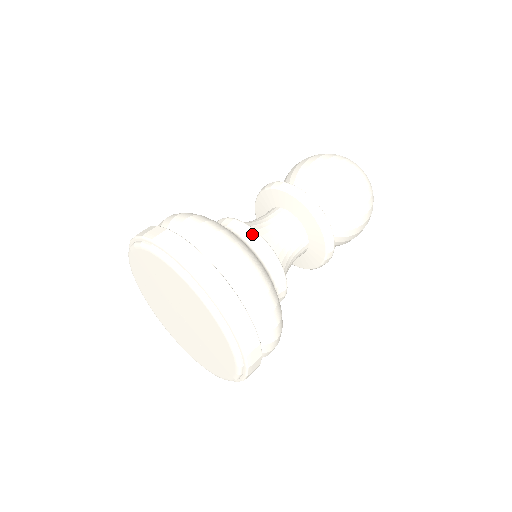
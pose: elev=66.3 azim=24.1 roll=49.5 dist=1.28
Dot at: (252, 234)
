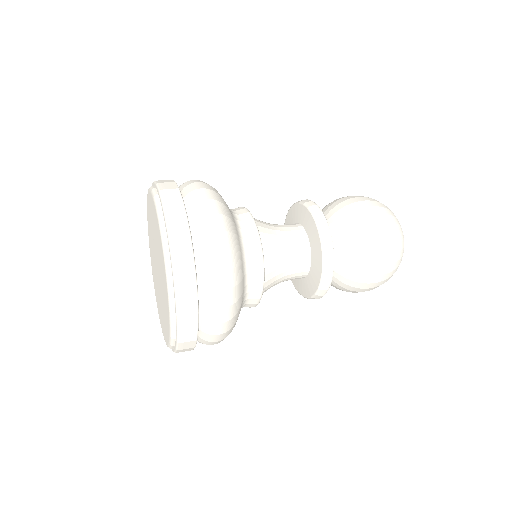
Dot at: (256, 244)
